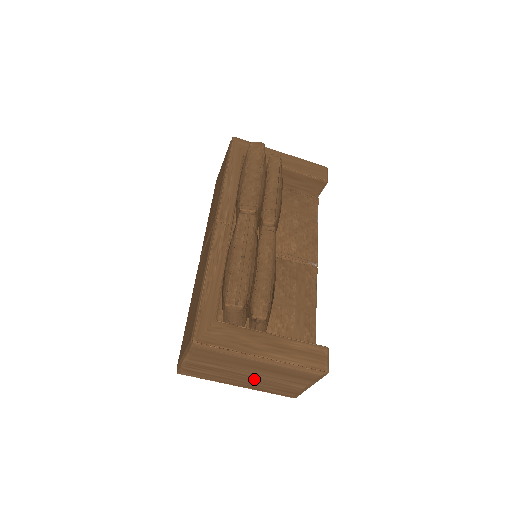
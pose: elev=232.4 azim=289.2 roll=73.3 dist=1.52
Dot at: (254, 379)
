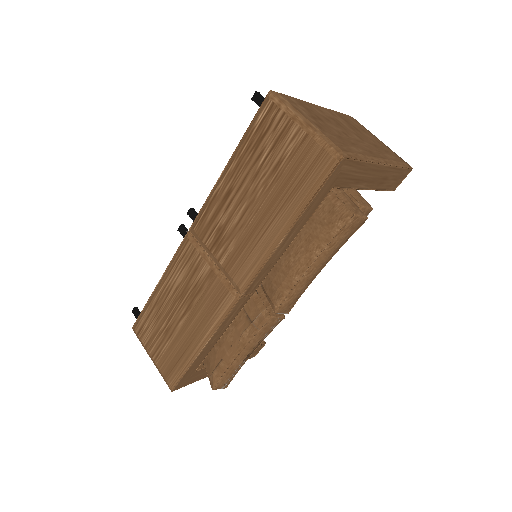
Dot at: occluded
